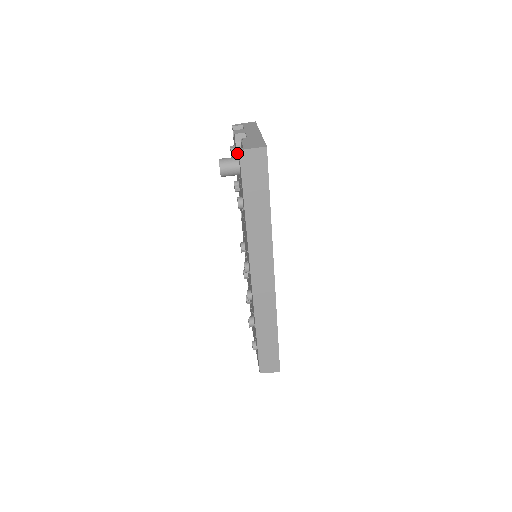
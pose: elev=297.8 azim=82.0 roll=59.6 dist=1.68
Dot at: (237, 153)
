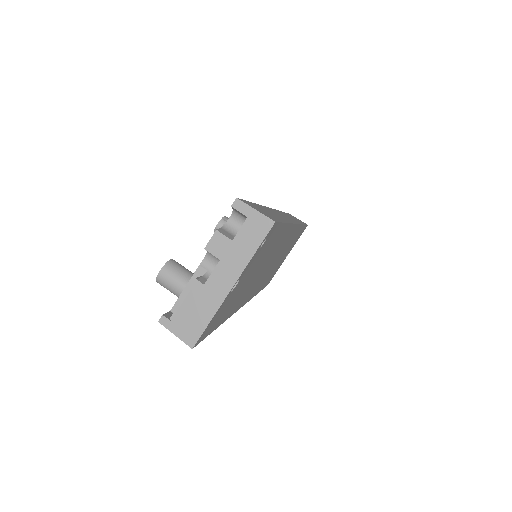
Dot at: (191, 277)
